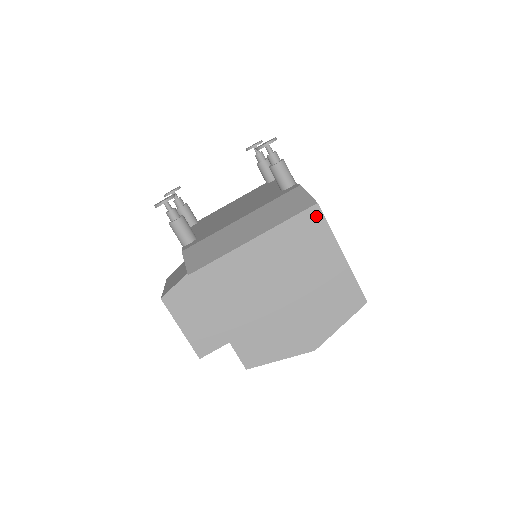
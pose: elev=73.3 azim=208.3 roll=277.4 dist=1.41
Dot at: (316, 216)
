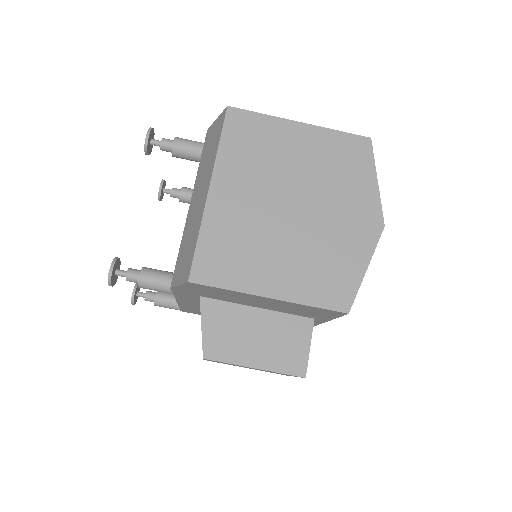
Dot at: (239, 117)
